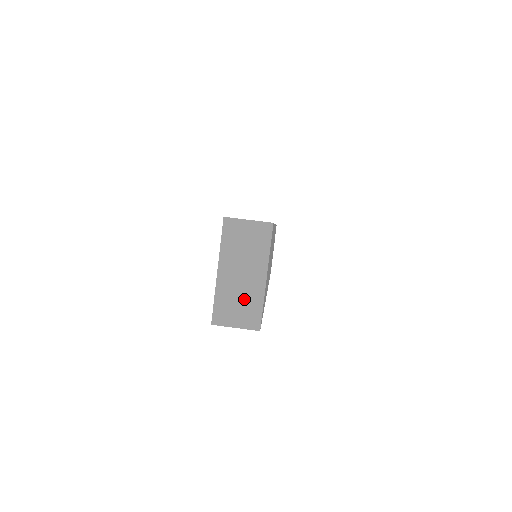
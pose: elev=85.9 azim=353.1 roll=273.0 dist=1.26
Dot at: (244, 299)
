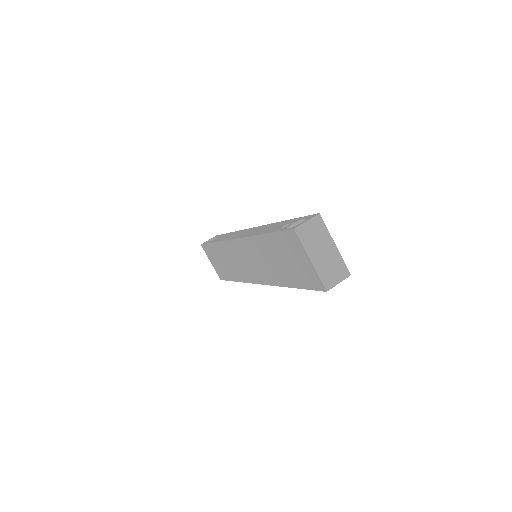
Dot at: (333, 265)
